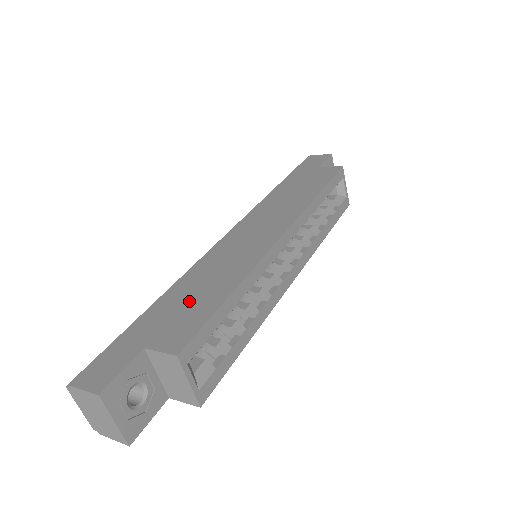
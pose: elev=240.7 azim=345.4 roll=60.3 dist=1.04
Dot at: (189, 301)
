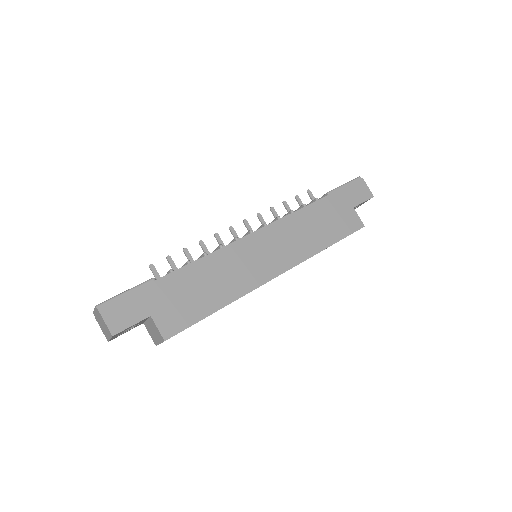
Dot at: (194, 293)
